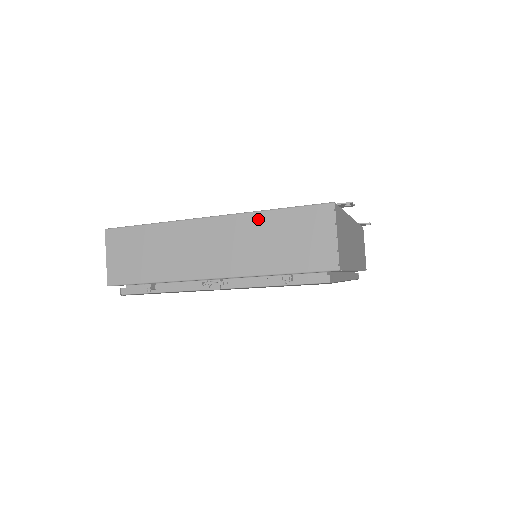
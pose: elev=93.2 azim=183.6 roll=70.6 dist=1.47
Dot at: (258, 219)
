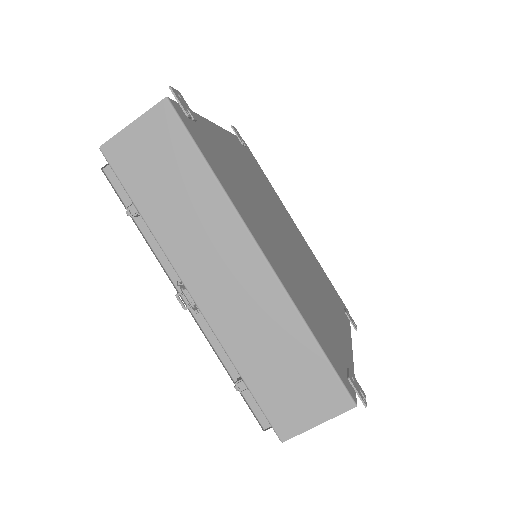
Dot at: (292, 322)
